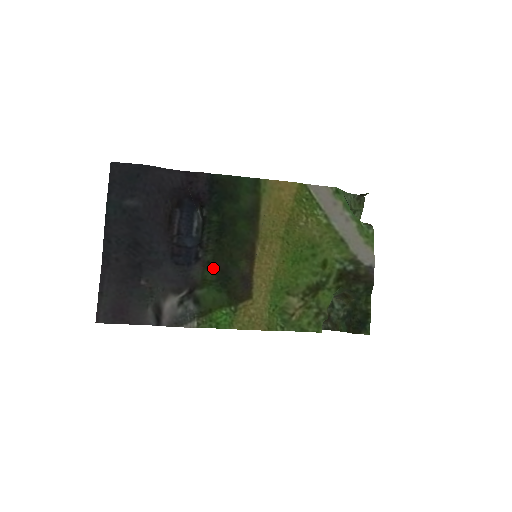
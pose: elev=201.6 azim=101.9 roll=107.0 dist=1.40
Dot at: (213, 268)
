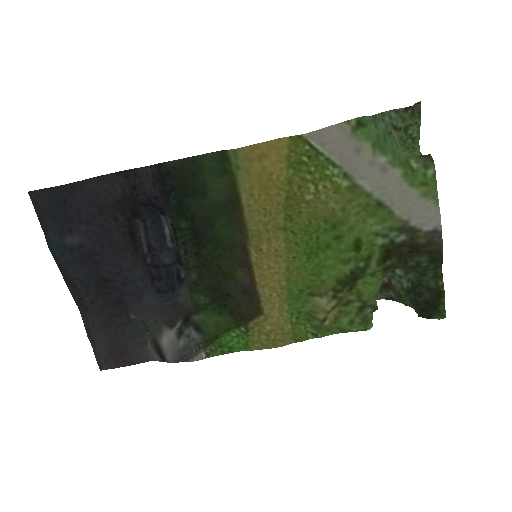
Dot at: (202, 289)
